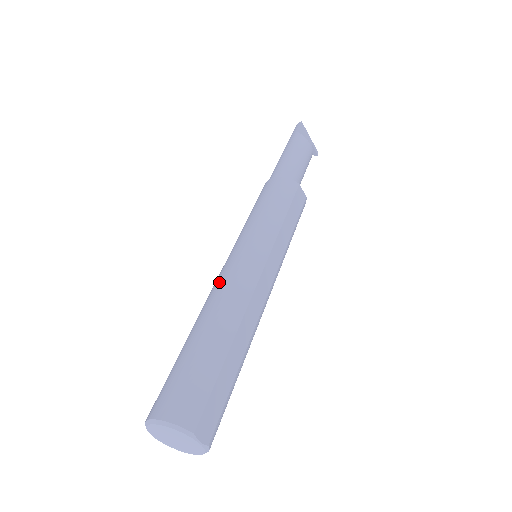
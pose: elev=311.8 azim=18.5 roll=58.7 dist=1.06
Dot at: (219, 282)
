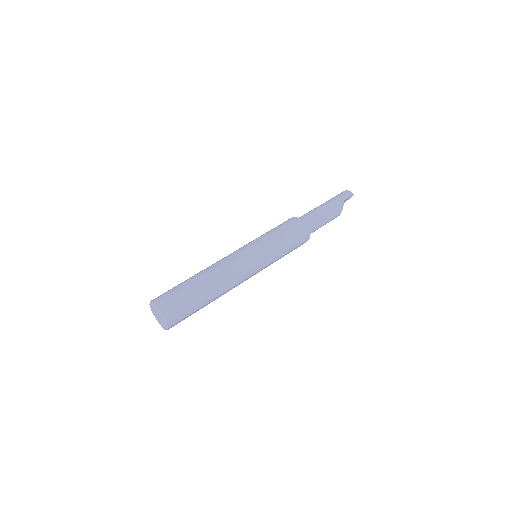
Dot at: (231, 266)
